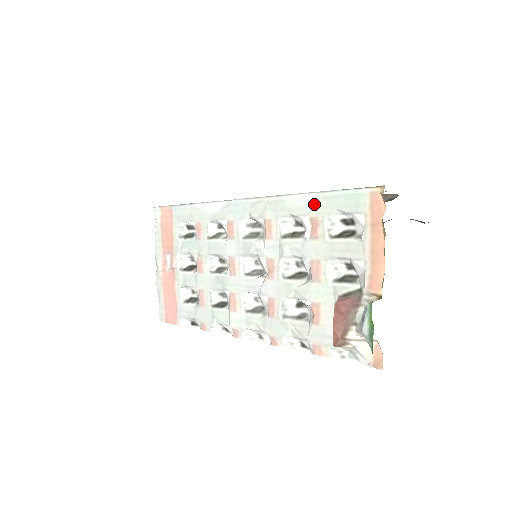
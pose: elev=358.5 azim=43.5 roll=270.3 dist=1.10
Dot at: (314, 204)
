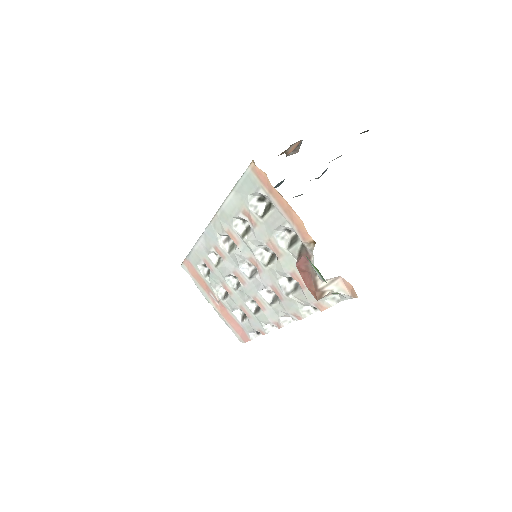
Dot at: (236, 201)
